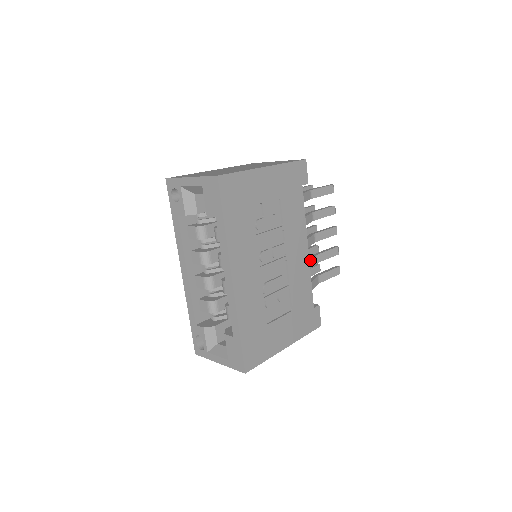
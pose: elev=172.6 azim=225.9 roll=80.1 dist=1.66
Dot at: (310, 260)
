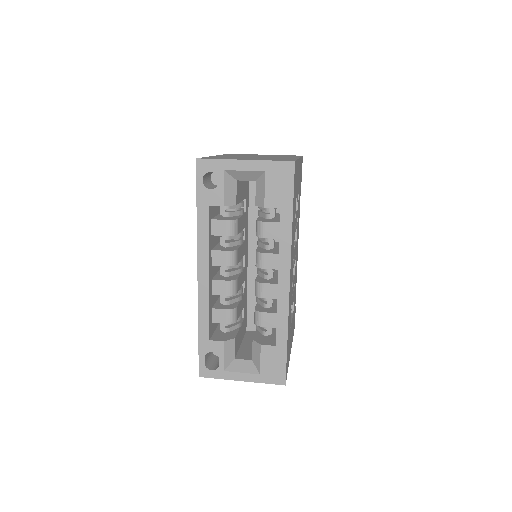
Dot at: occluded
